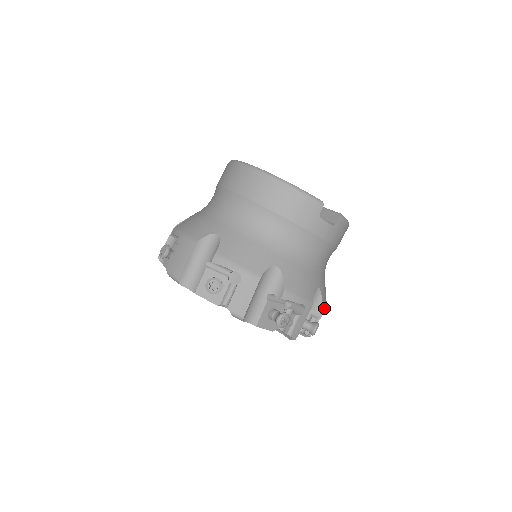
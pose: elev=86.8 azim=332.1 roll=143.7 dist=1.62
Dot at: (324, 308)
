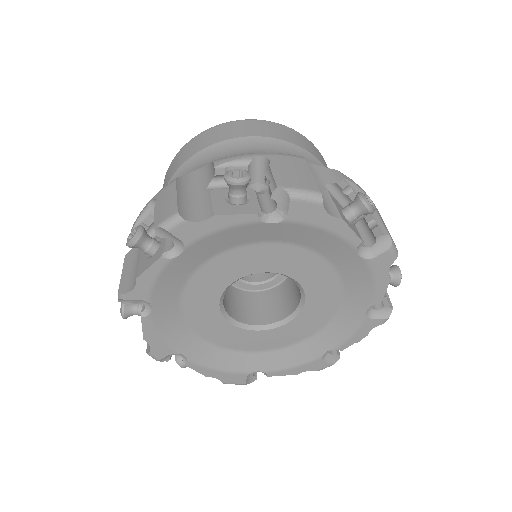
Dot at: occluded
